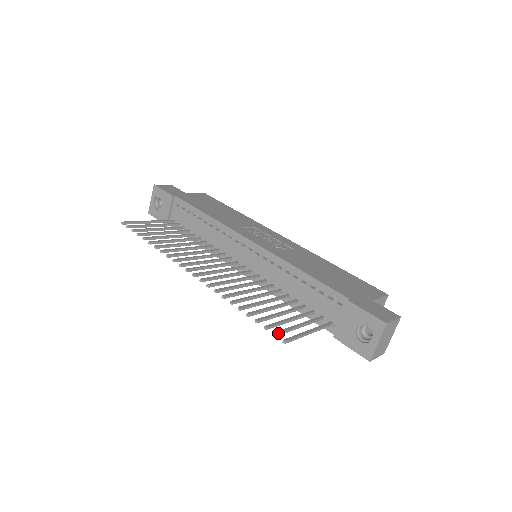
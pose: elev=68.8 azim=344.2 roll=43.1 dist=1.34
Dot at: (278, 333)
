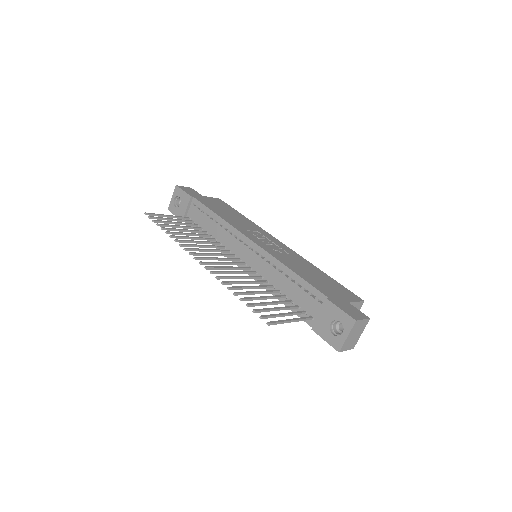
Dot at: (264, 316)
